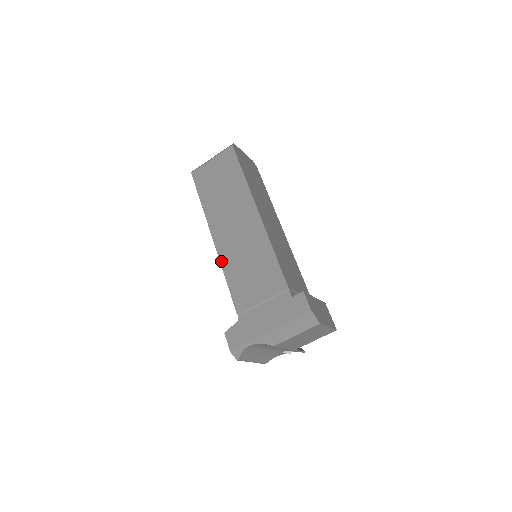
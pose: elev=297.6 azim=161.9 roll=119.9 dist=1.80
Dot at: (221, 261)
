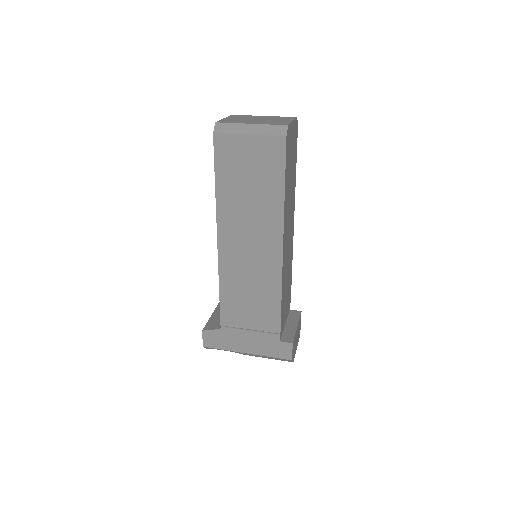
Dot at: (220, 270)
